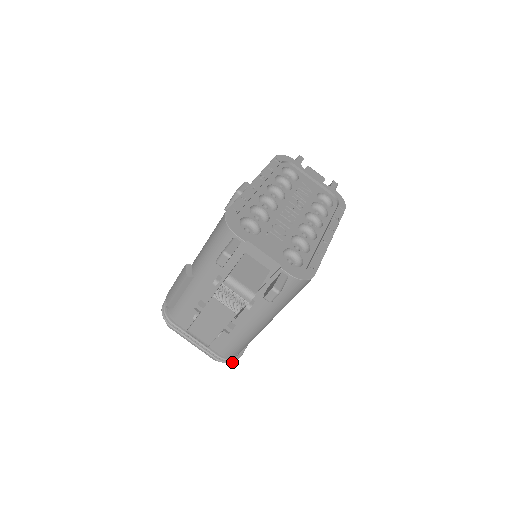
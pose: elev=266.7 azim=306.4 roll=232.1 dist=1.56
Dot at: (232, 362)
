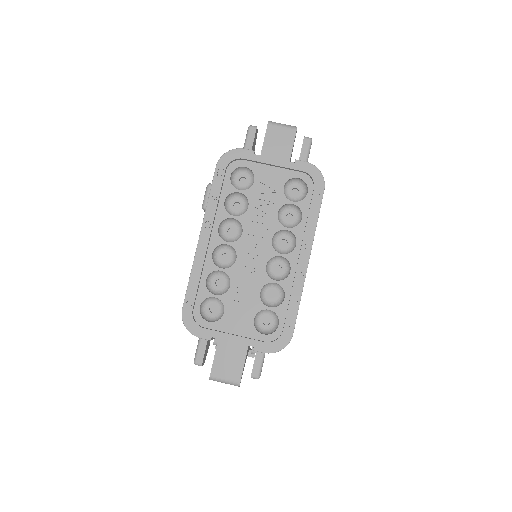
Dot at: occluded
